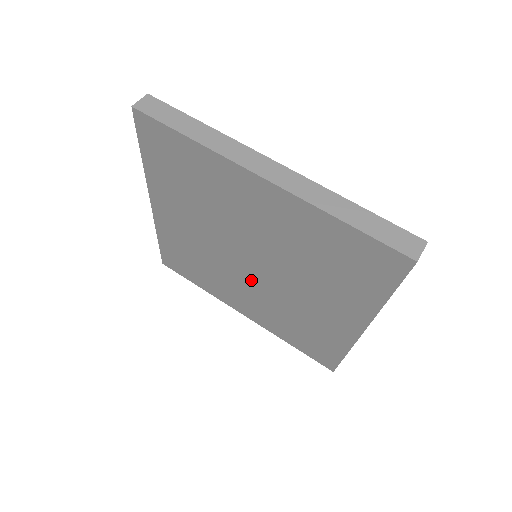
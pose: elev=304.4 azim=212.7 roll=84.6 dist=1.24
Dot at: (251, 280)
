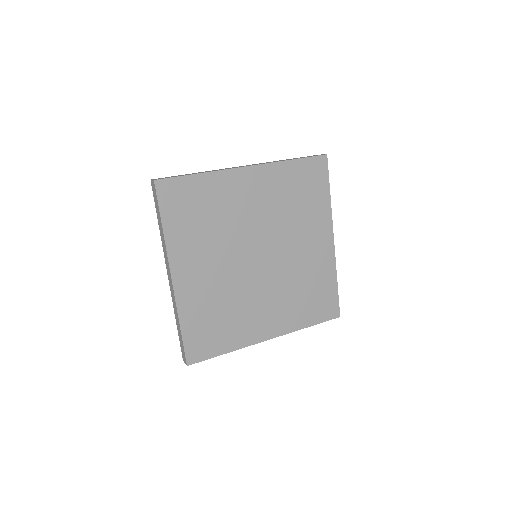
Dot at: (264, 278)
